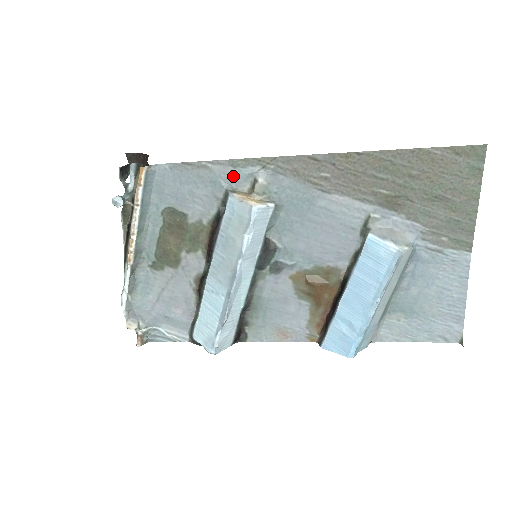
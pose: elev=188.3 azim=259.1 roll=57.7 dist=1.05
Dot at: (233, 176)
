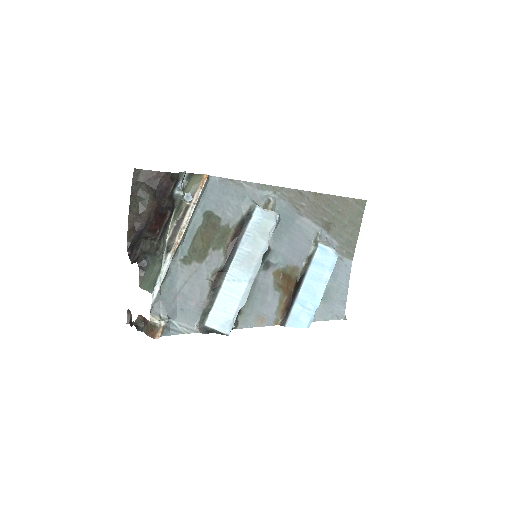
Dot at: (256, 195)
